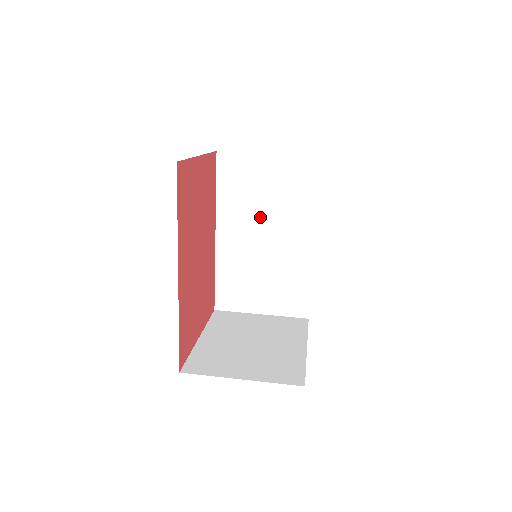
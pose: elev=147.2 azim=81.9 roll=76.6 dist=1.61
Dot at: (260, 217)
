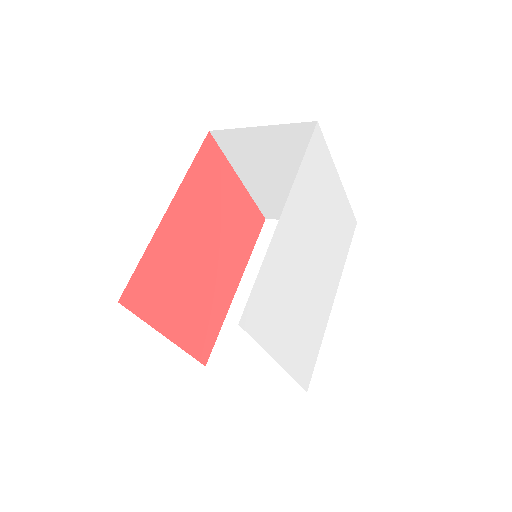
Dot at: occluded
